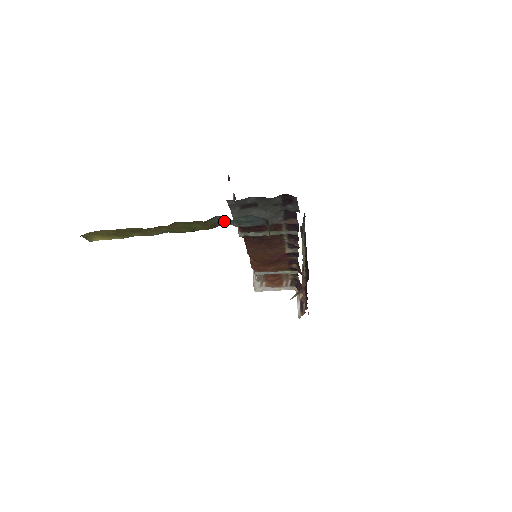
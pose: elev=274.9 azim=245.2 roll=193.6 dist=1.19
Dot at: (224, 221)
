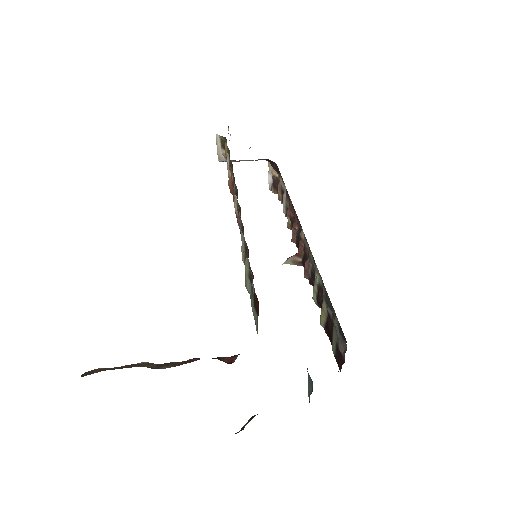
Dot at: occluded
